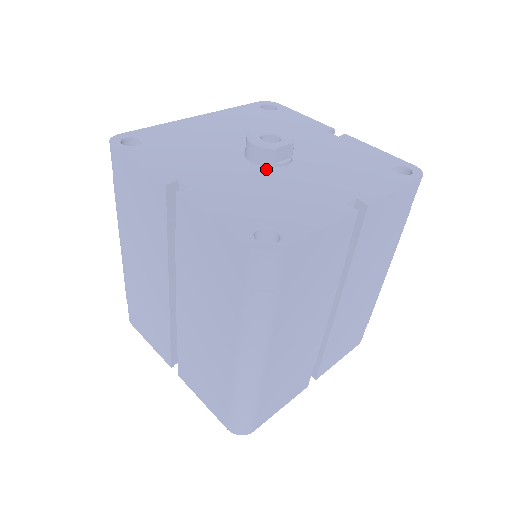
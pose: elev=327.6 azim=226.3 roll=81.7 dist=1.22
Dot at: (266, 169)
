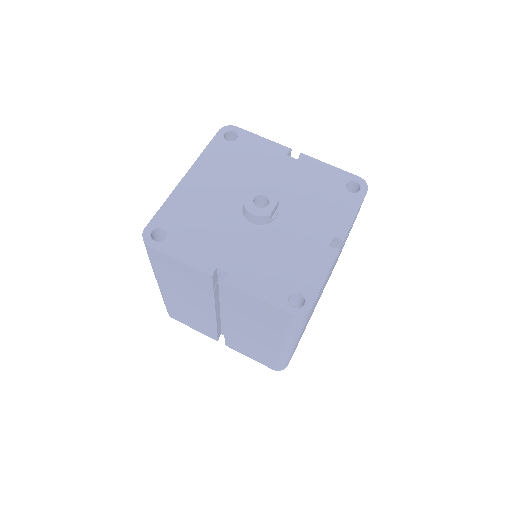
Dot at: (266, 228)
